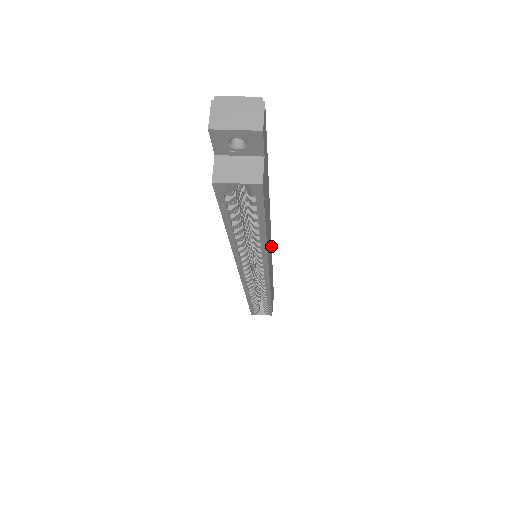
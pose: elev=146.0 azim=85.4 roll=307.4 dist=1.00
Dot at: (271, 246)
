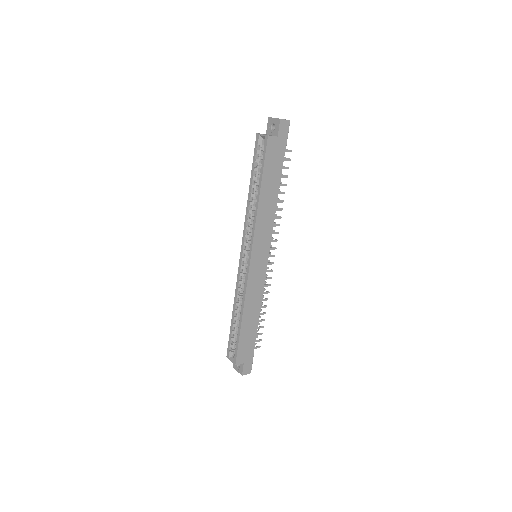
Dot at: (267, 262)
